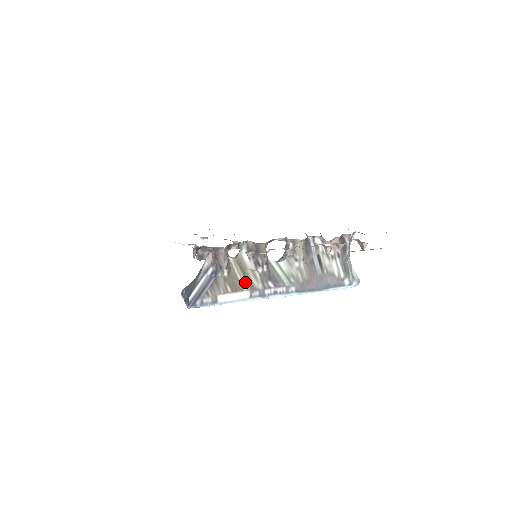
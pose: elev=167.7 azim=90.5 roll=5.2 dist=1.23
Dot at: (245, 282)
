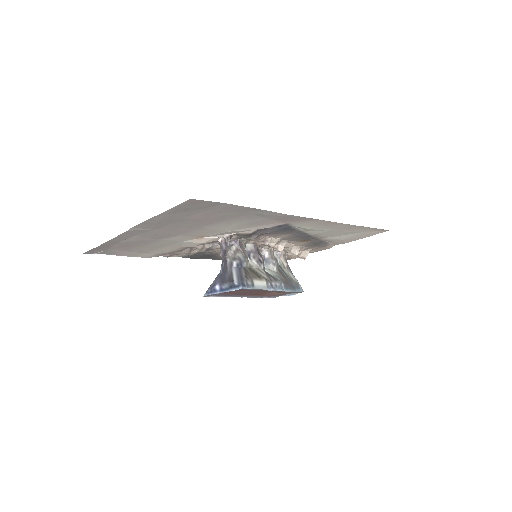
Dot at: (259, 274)
